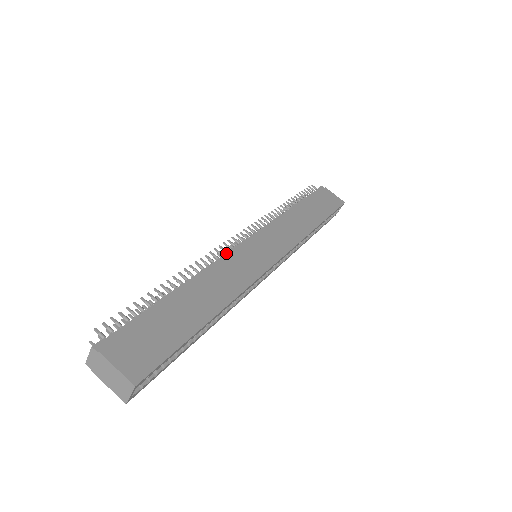
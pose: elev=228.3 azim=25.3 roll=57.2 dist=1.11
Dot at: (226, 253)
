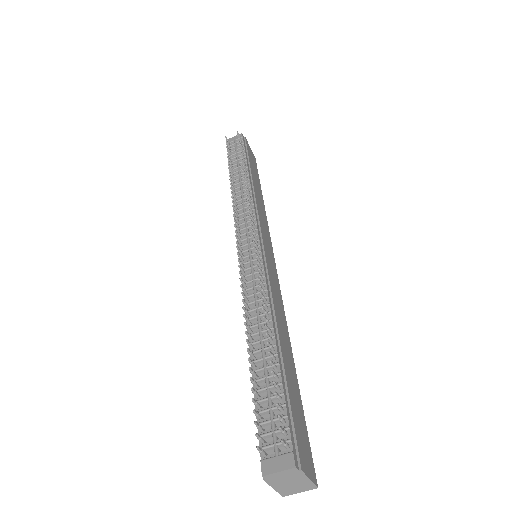
Dot at: (264, 270)
